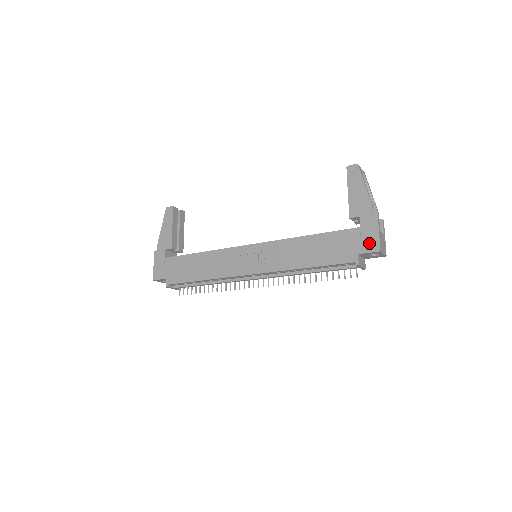
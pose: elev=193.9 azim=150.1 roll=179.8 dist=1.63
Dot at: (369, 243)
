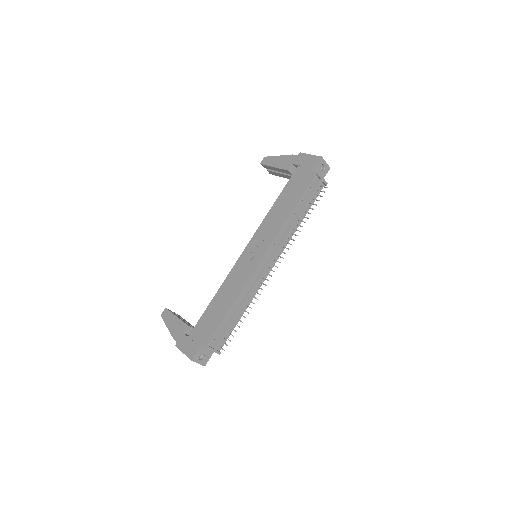
Dot at: (312, 162)
